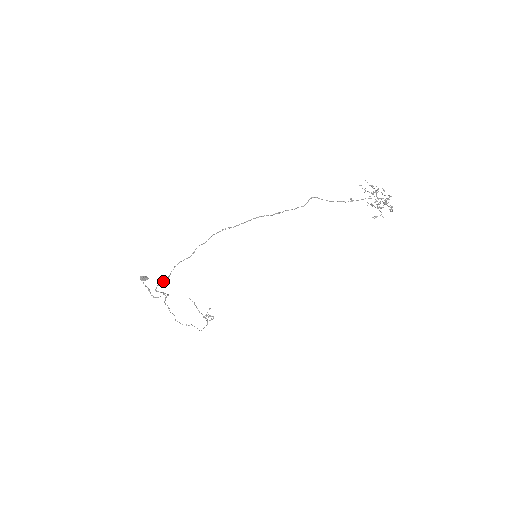
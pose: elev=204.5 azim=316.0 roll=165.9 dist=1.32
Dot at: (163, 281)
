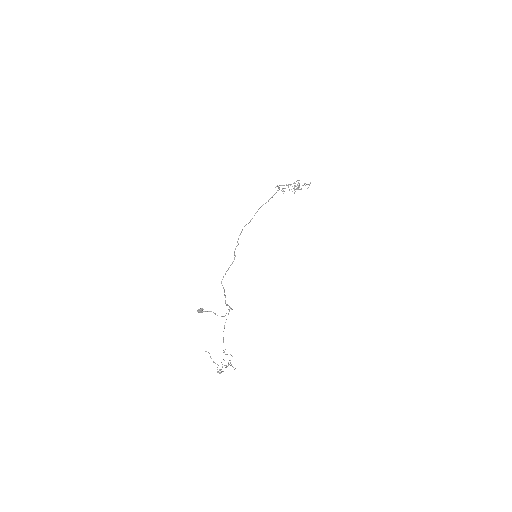
Dot at: (224, 295)
